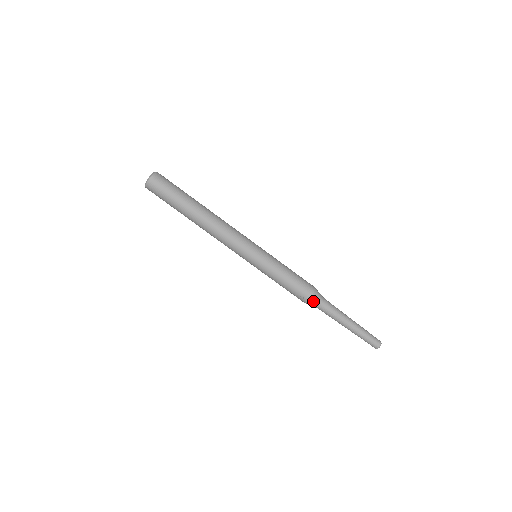
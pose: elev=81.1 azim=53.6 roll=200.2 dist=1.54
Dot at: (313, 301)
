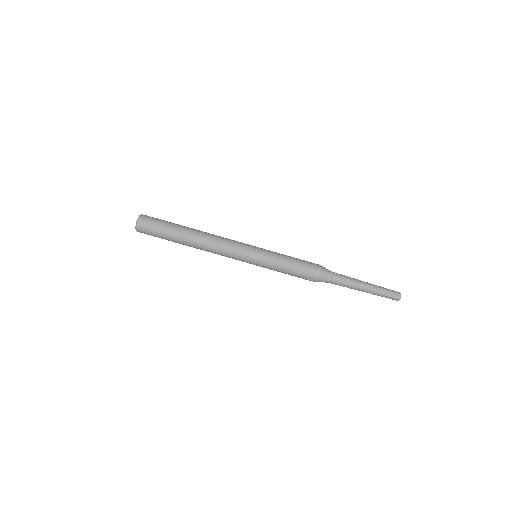
Dot at: (321, 280)
